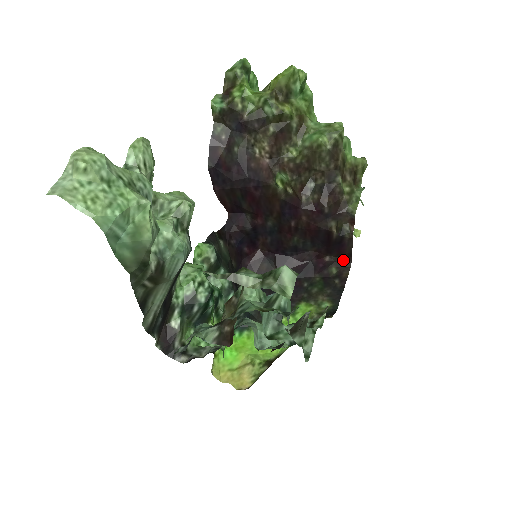
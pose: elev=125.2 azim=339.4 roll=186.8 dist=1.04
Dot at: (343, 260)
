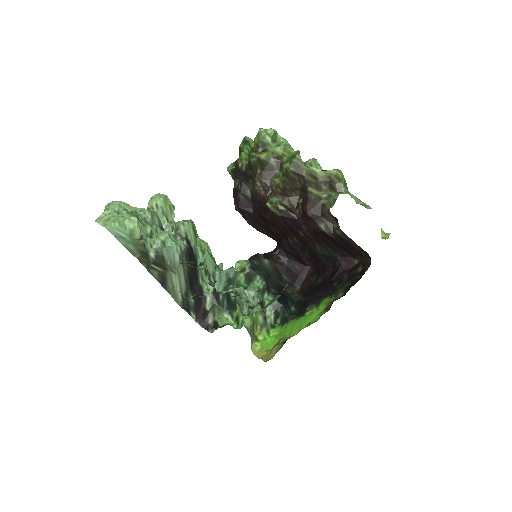
Dot at: (366, 259)
